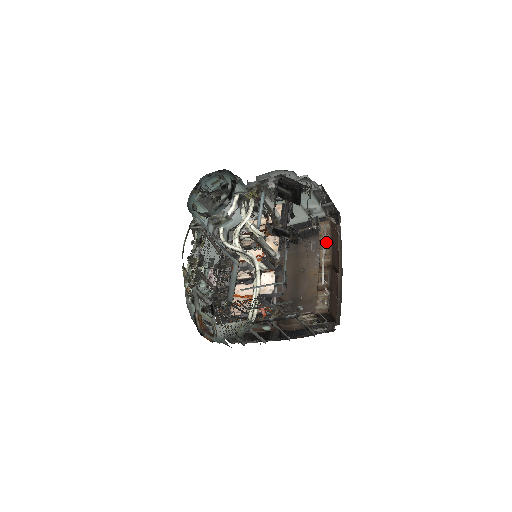
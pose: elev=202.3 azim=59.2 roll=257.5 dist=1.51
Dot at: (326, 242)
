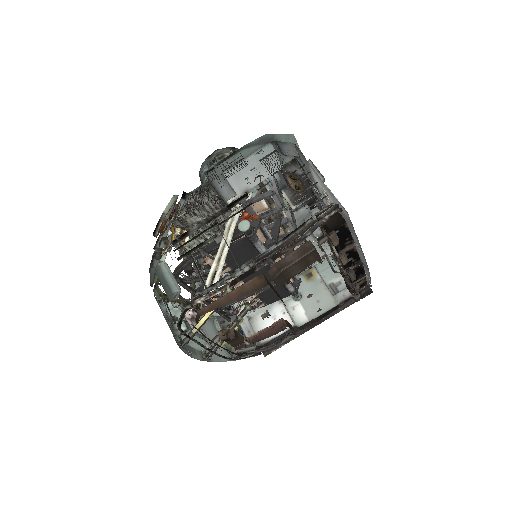
Dot at: occluded
